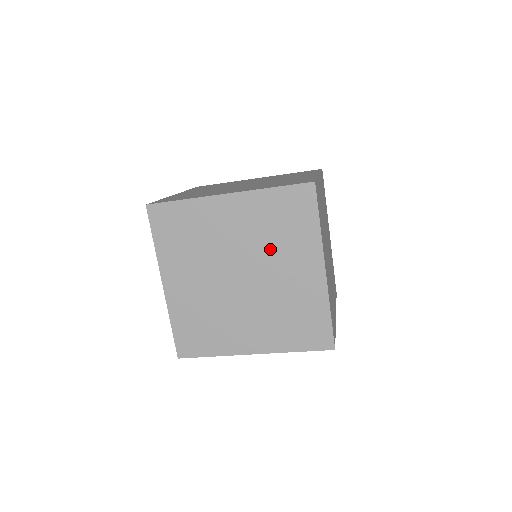
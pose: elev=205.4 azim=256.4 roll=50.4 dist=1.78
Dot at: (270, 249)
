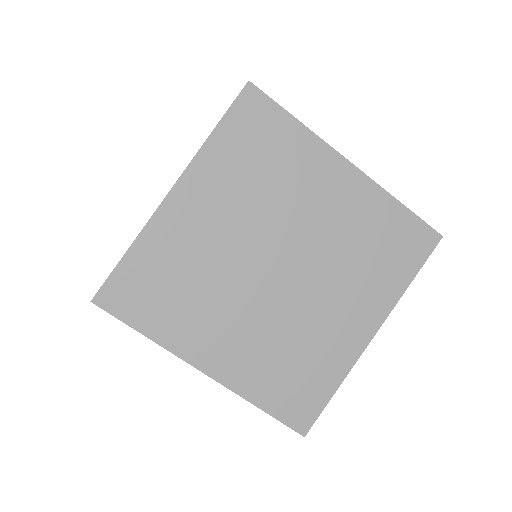
Dot at: (340, 264)
